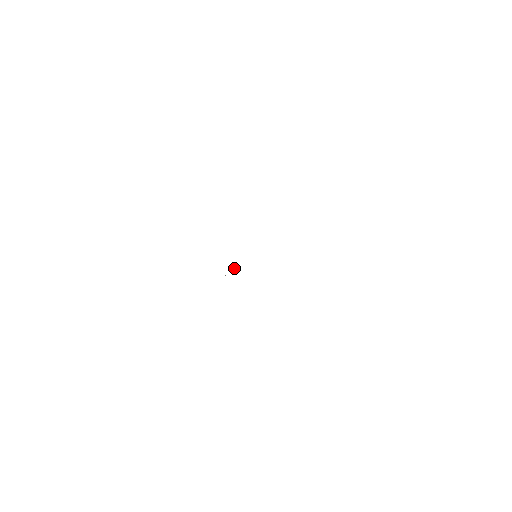
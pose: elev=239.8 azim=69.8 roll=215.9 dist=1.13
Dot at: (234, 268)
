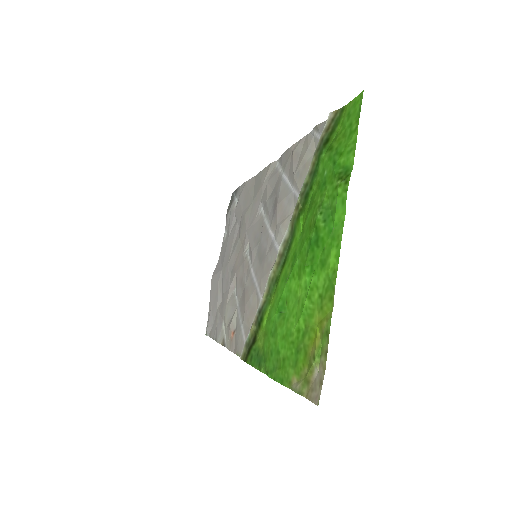
Dot at: (250, 246)
